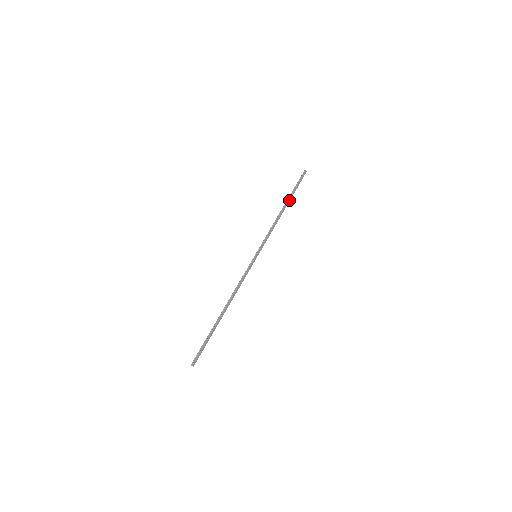
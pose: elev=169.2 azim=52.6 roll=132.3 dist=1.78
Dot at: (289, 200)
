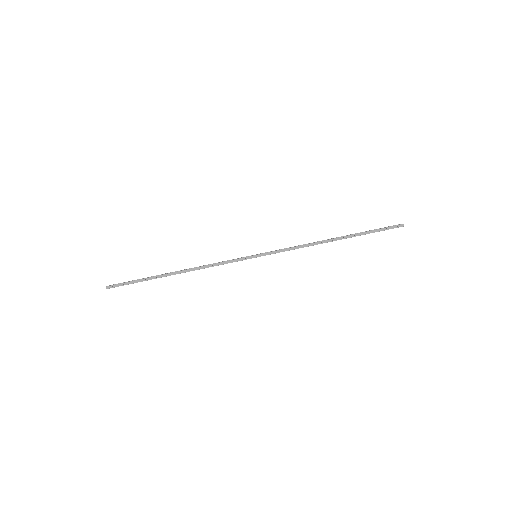
Dot at: (349, 236)
